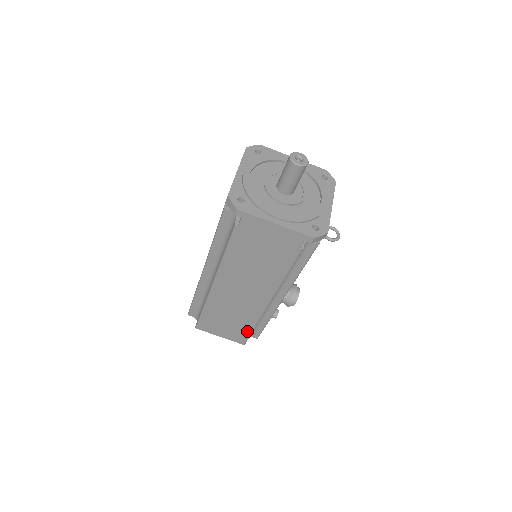
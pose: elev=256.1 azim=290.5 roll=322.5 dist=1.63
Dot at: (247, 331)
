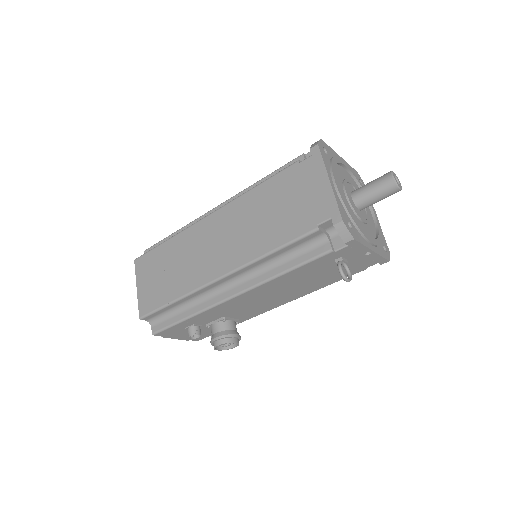
Dot at: (163, 300)
